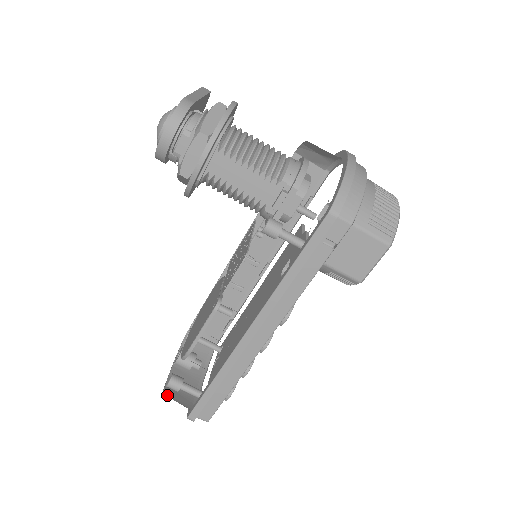
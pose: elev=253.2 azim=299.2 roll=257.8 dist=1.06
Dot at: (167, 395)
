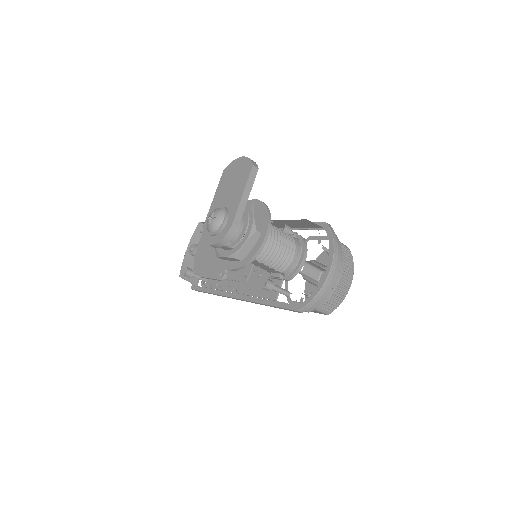
Dot at: (182, 277)
